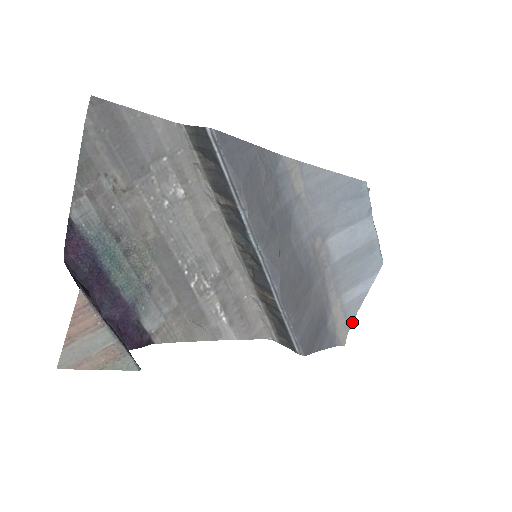
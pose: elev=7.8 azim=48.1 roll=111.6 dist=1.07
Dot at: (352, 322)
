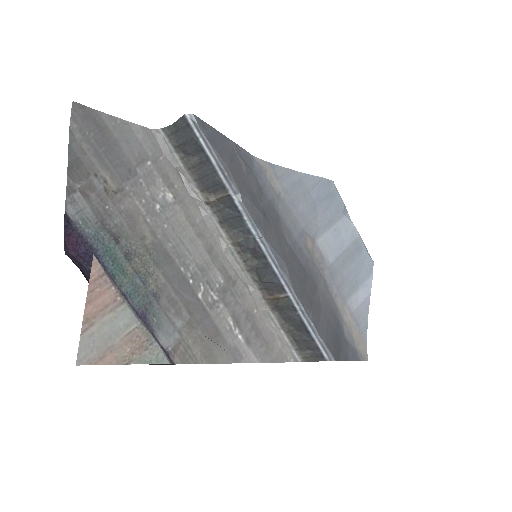
Dot at: (366, 333)
